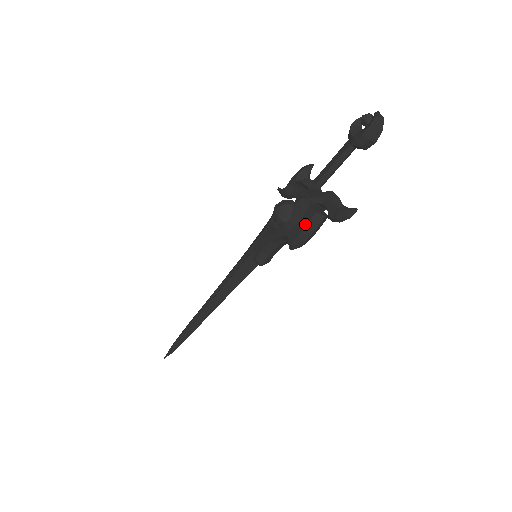
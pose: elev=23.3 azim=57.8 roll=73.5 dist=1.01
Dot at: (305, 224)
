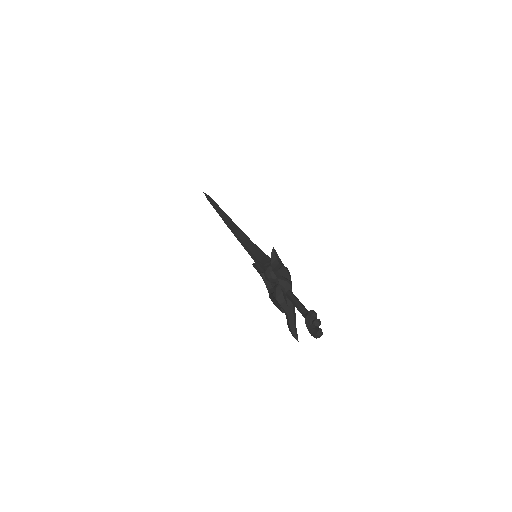
Dot at: (277, 306)
